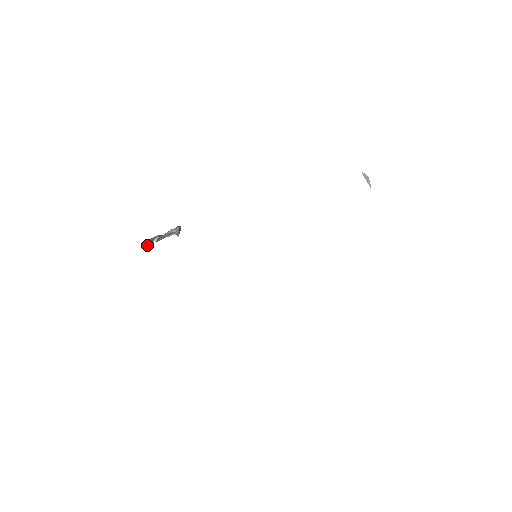
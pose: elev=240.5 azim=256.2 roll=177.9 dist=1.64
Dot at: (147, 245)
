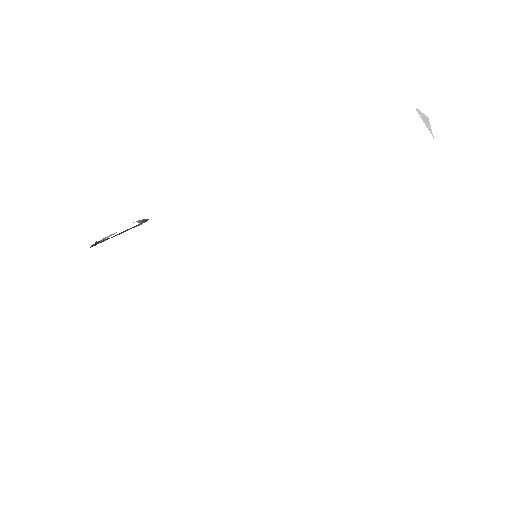
Dot at: occluded
